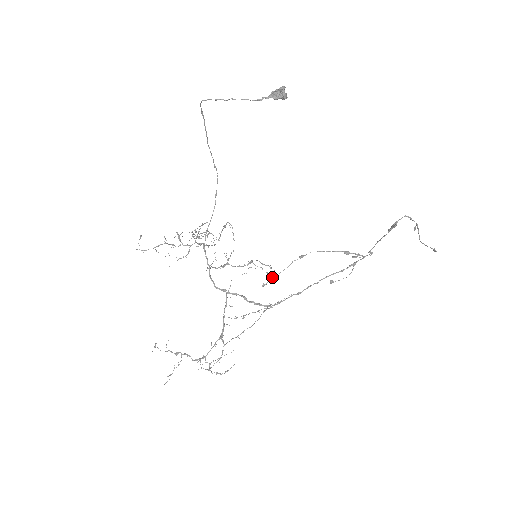
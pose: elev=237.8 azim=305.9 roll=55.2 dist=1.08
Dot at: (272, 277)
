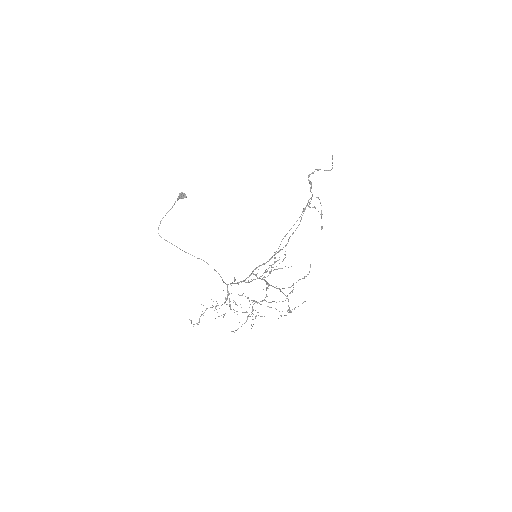
Dot at: occluded
